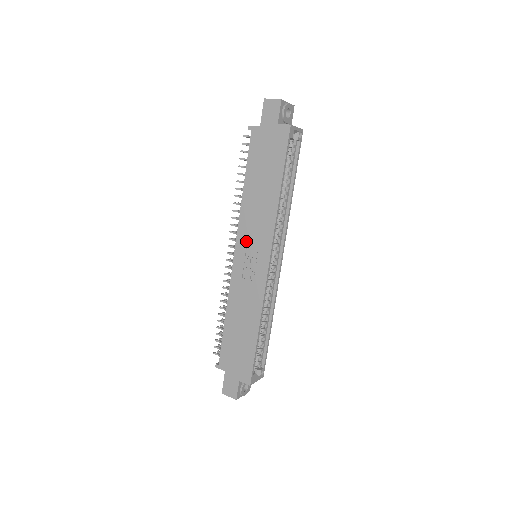
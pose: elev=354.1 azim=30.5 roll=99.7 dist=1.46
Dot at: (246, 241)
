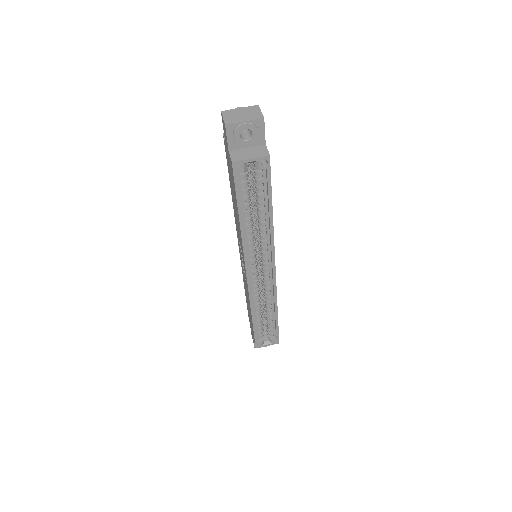
Dot at: (239, 244)
